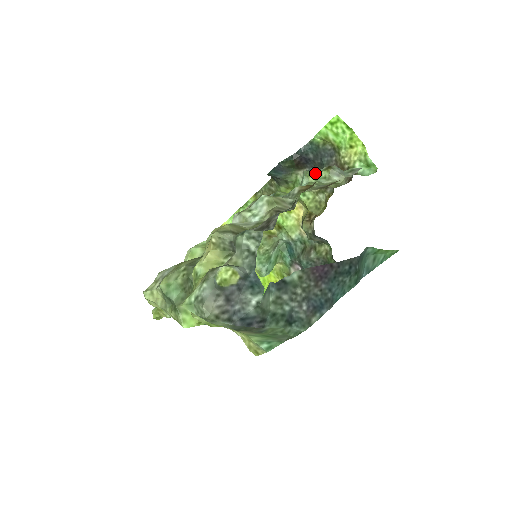
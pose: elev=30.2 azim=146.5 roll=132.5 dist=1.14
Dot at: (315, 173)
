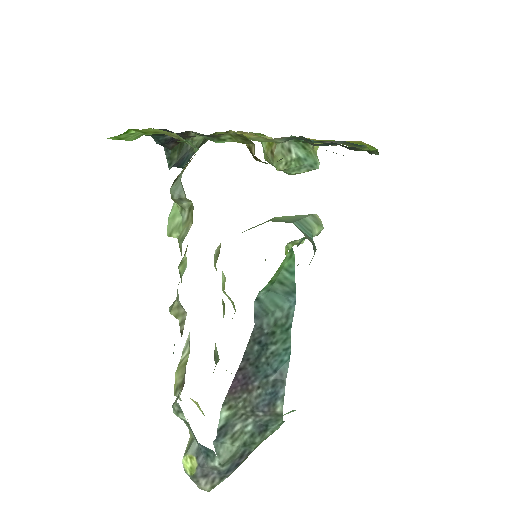
Dot at: (173, 213)
